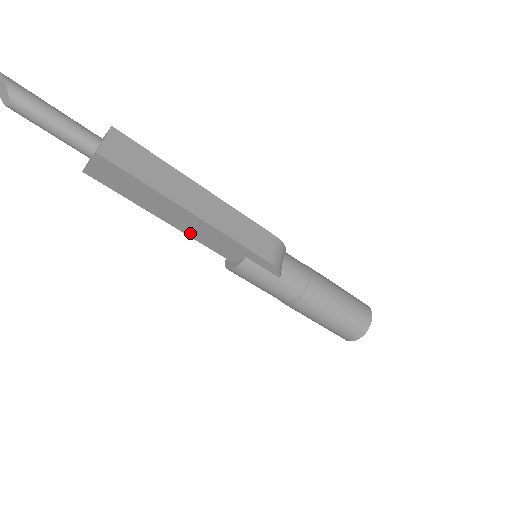
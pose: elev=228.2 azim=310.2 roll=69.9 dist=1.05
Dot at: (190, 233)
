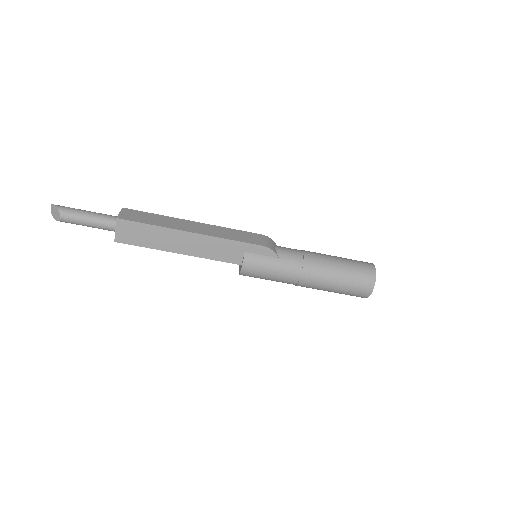
Dot at: (199, 254)
